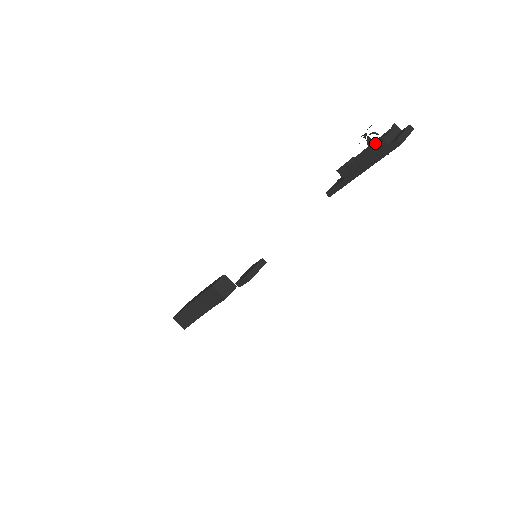
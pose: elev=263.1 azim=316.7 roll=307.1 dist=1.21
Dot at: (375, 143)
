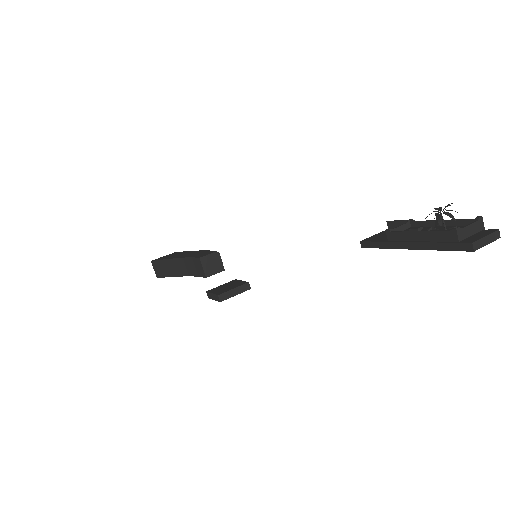
Dot at: (445, 226)
